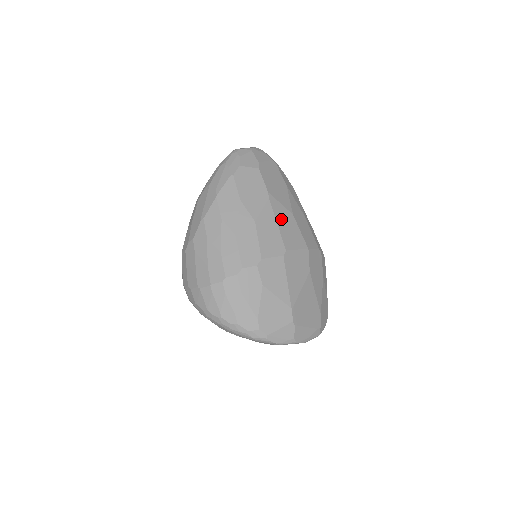
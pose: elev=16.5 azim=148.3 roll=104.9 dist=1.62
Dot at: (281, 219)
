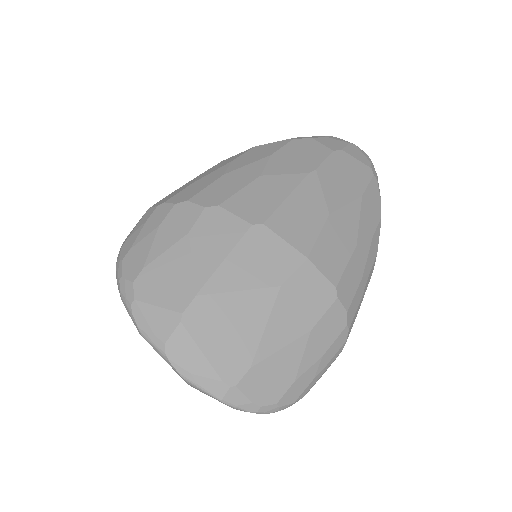
Dot at: (301, 200)
